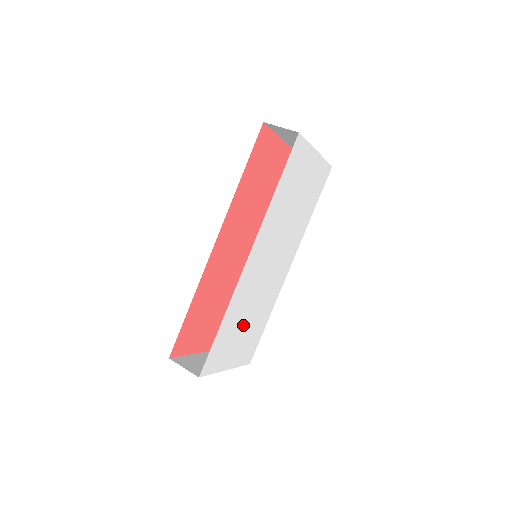
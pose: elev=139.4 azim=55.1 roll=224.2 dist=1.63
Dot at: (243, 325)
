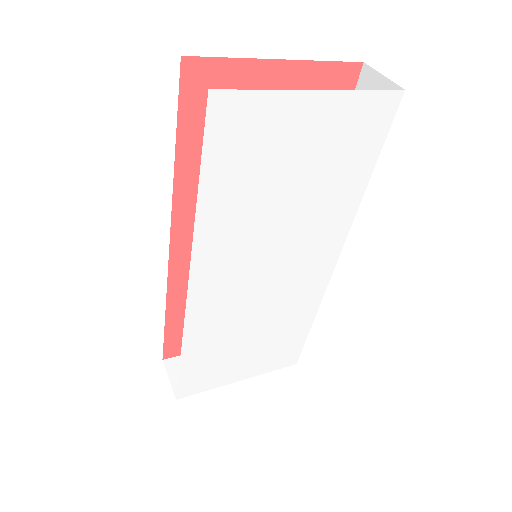
Dot at: (244, 343)
